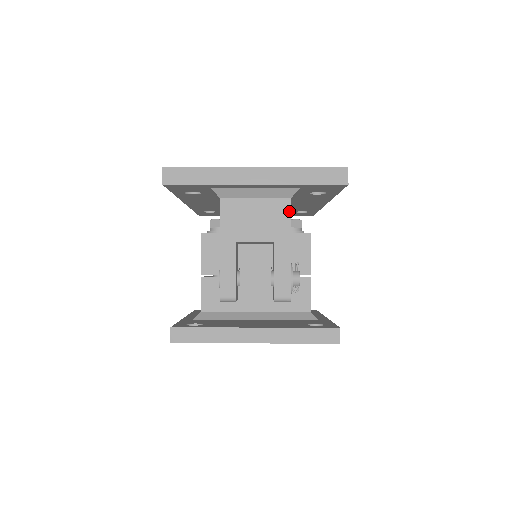
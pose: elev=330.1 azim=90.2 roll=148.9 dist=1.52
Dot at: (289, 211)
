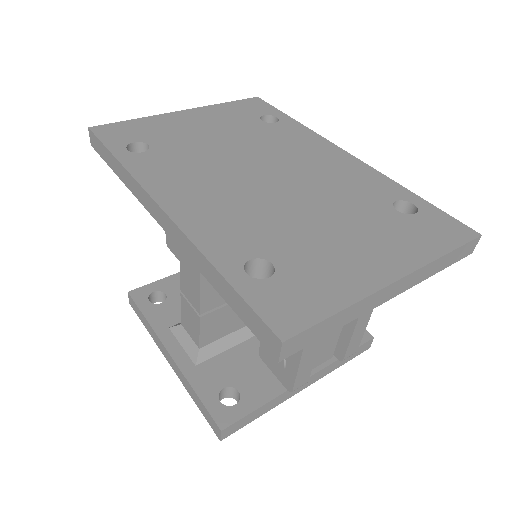
Dot at: occluded
